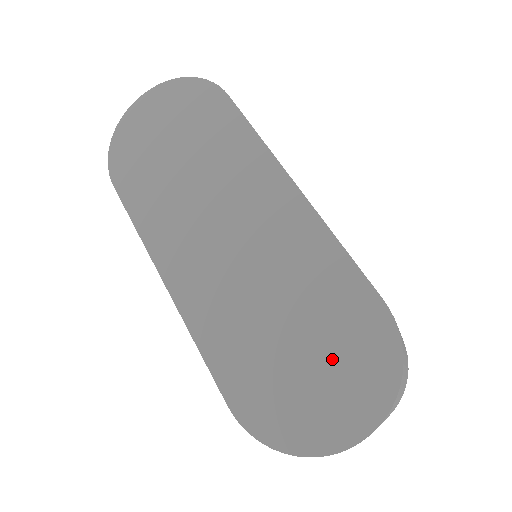
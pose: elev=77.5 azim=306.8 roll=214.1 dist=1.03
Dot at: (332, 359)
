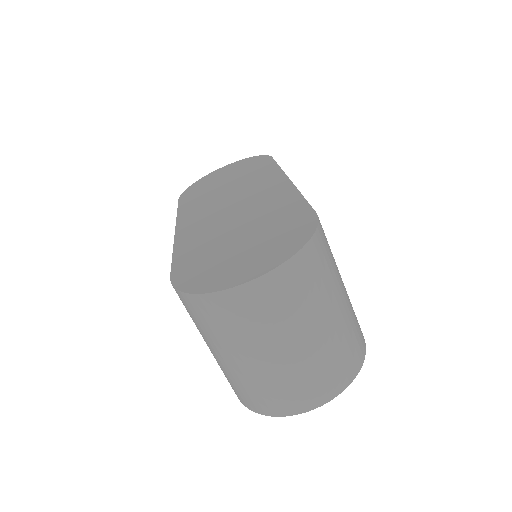
Dot at: (261, 243)
